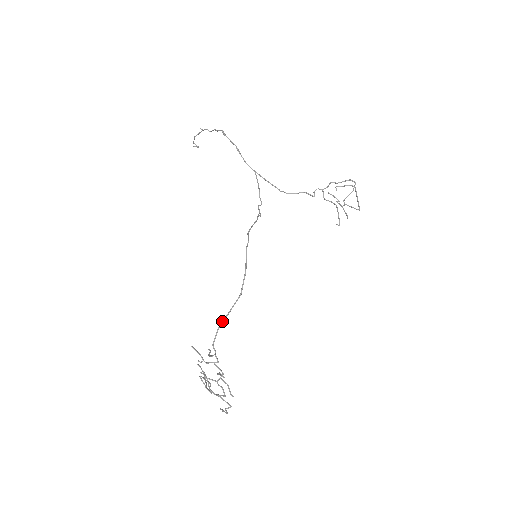
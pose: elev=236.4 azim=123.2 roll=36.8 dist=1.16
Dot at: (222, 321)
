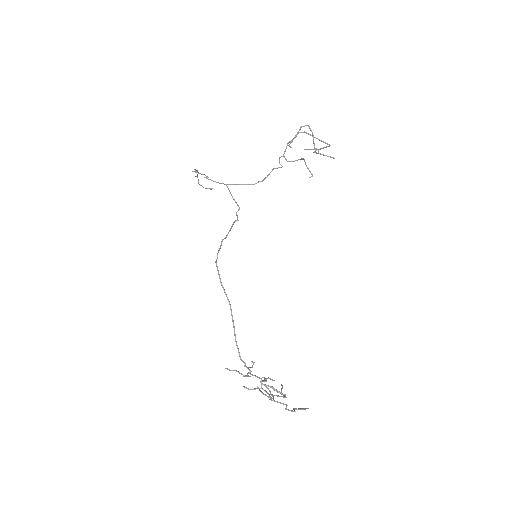
Dot at: (234, 334)
